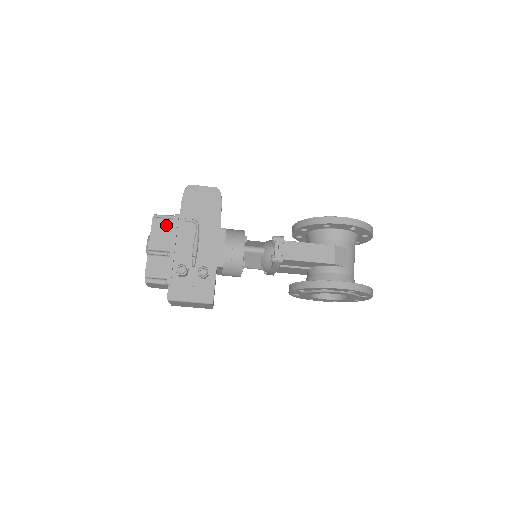
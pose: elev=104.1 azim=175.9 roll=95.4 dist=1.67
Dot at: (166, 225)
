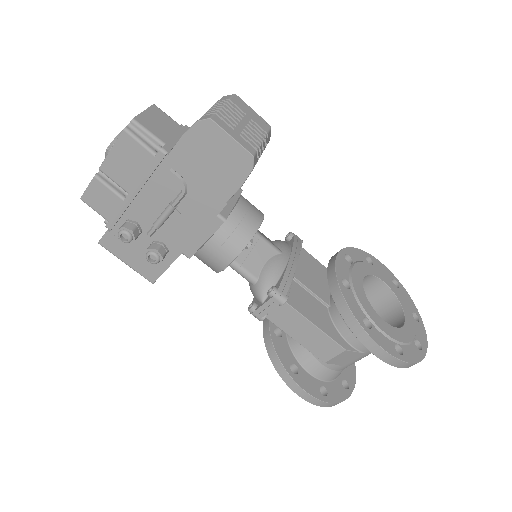
Dot at: (139, 155)
